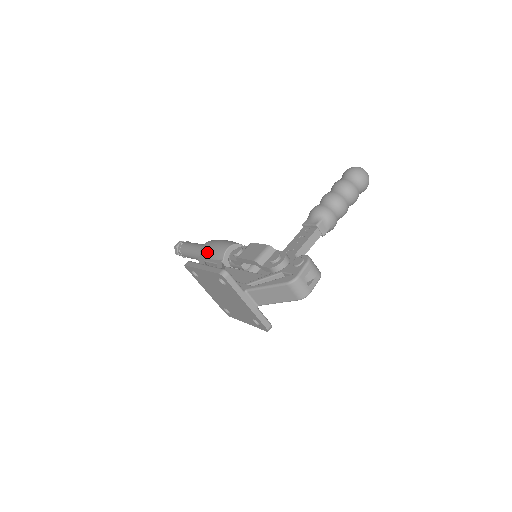
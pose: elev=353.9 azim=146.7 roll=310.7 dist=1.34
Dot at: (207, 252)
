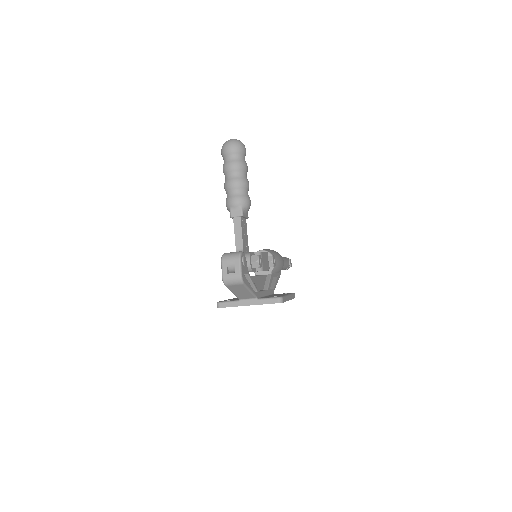
Dot at: occluded
